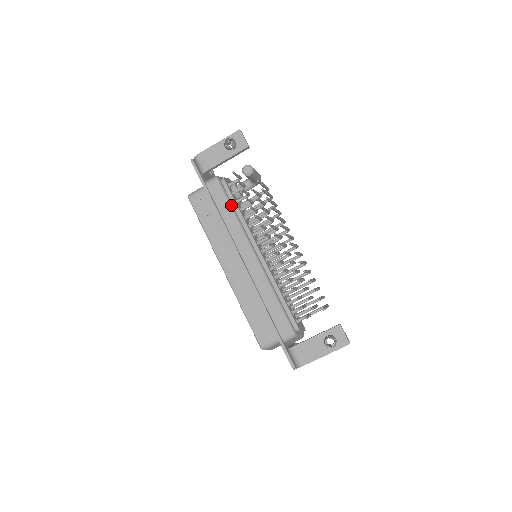
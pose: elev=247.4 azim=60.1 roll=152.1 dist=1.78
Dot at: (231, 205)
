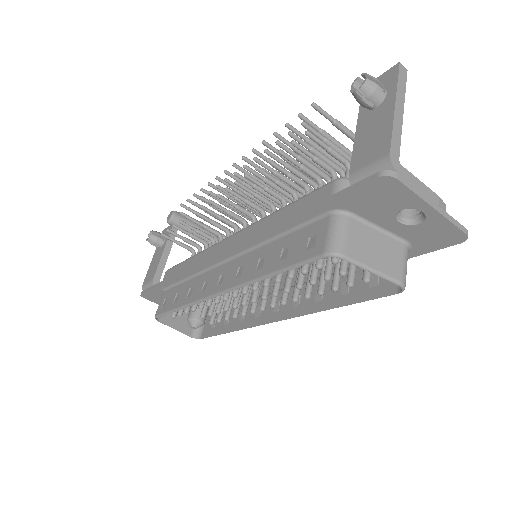
Dot at: occluded
